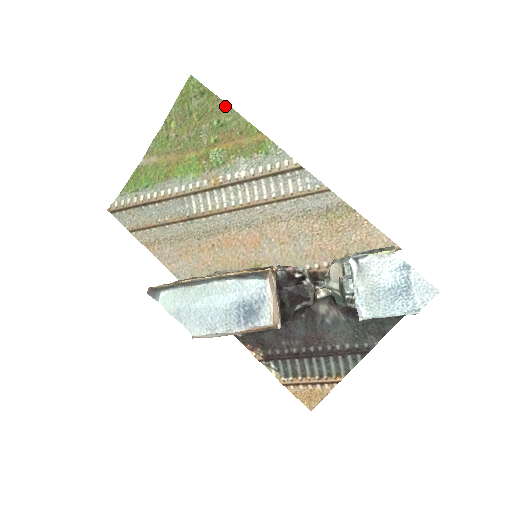
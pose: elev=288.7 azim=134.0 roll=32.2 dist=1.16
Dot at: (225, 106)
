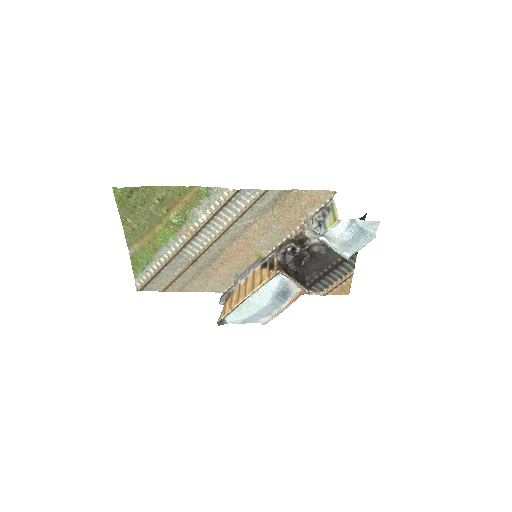
Dot at: (154, 188)
